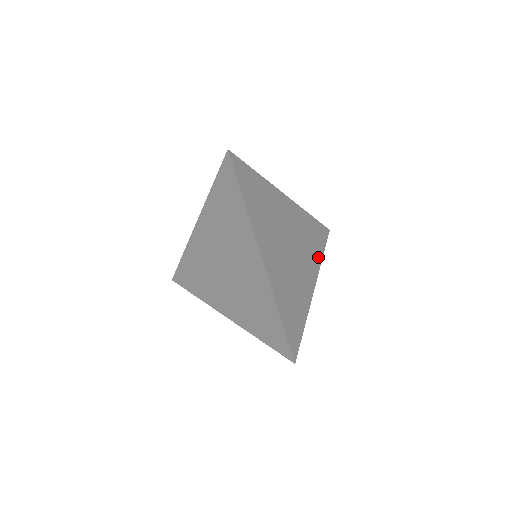
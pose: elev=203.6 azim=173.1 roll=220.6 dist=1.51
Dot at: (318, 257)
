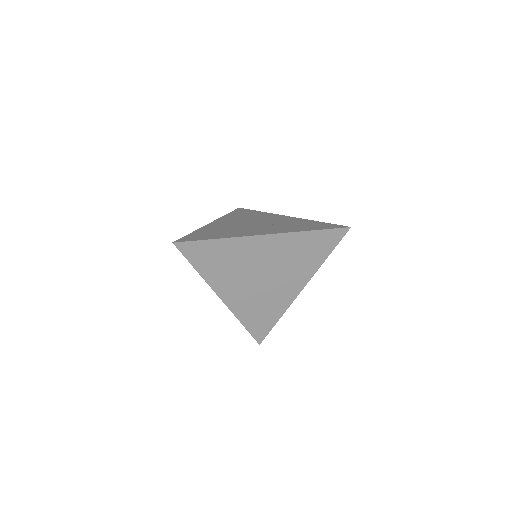
Dot at: (315, 264)
